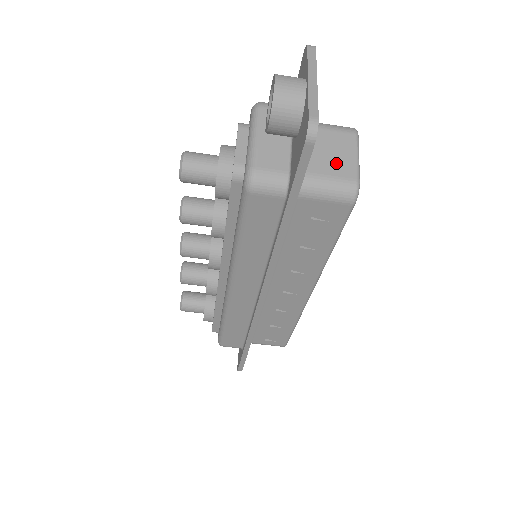
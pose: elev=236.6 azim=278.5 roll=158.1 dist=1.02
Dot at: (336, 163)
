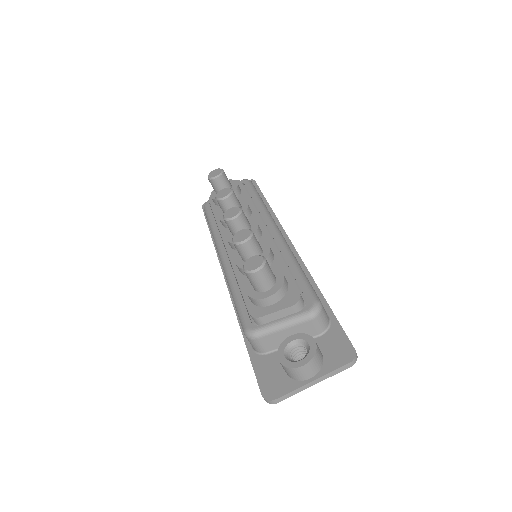
Dot at: occluded
